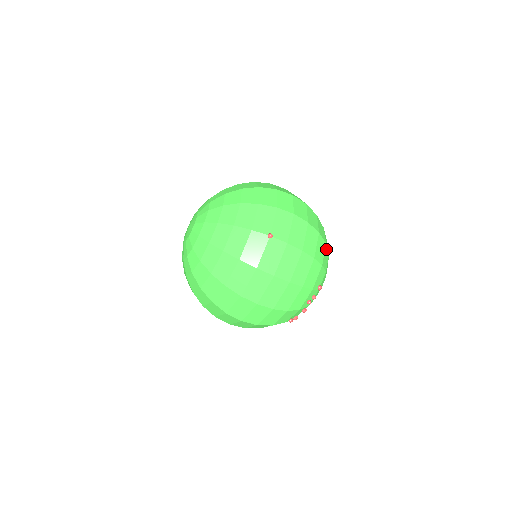
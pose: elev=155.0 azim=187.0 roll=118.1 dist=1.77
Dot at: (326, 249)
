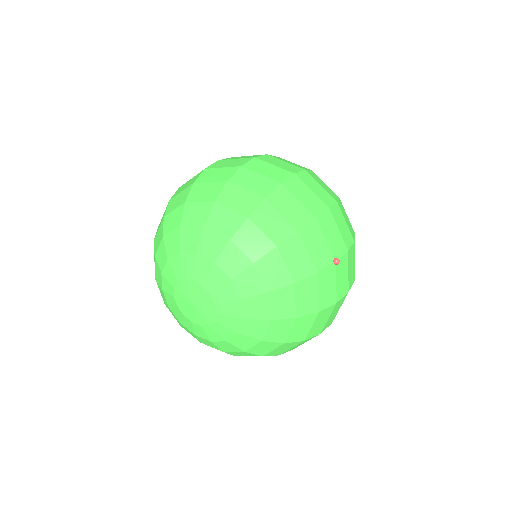
Dot at: occluded
